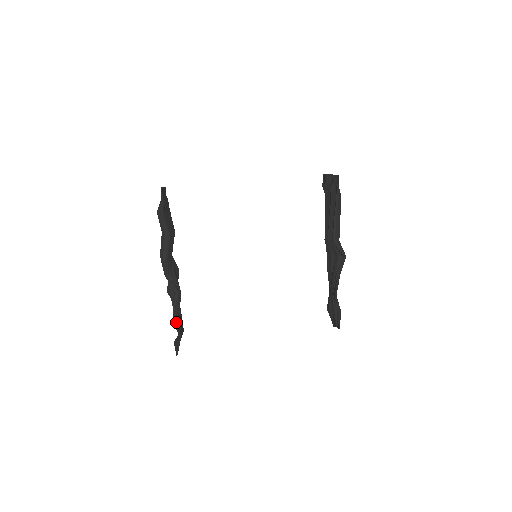
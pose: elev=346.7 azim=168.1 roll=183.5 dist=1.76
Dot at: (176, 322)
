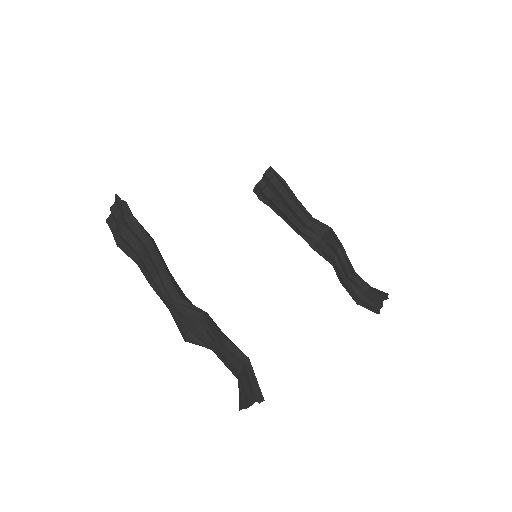
Dot at: (231, 342)
